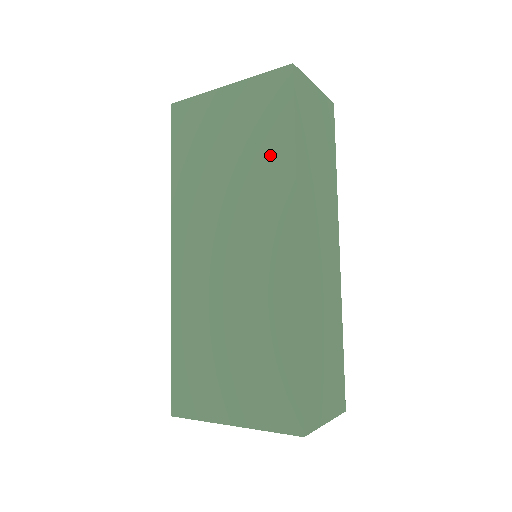
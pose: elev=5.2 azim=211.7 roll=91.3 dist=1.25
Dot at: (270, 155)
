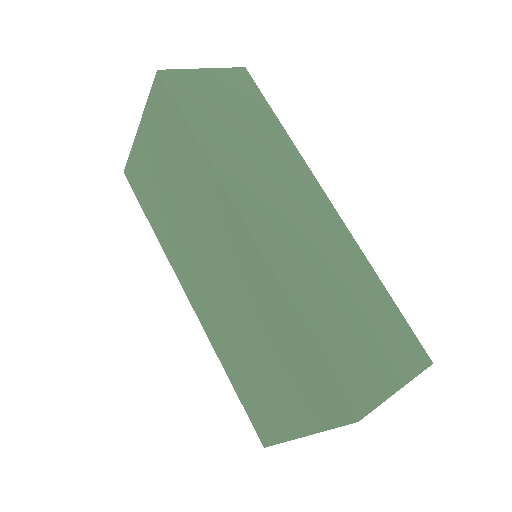
Dot at: (189, 163)
